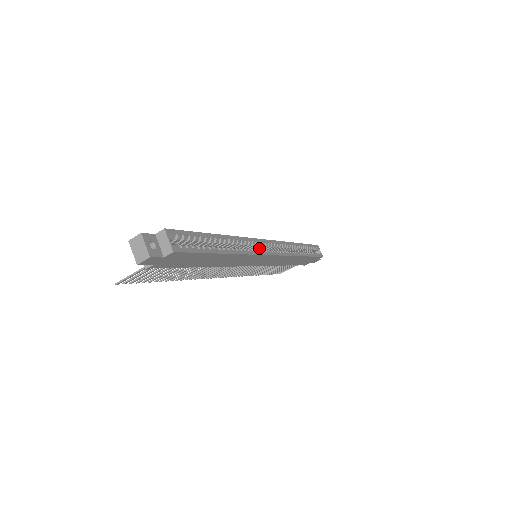
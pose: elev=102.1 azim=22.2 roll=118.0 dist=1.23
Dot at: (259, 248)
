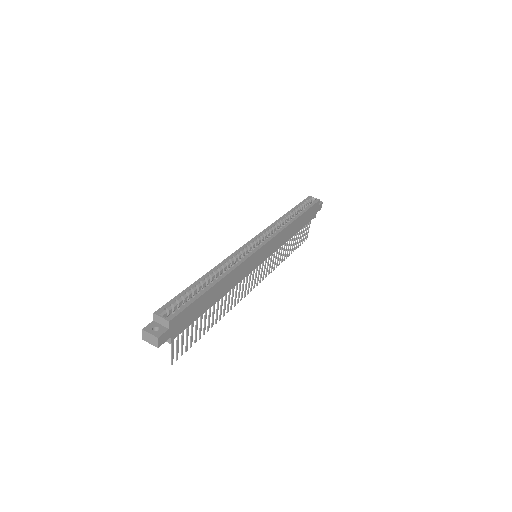
Dot at: occluded
